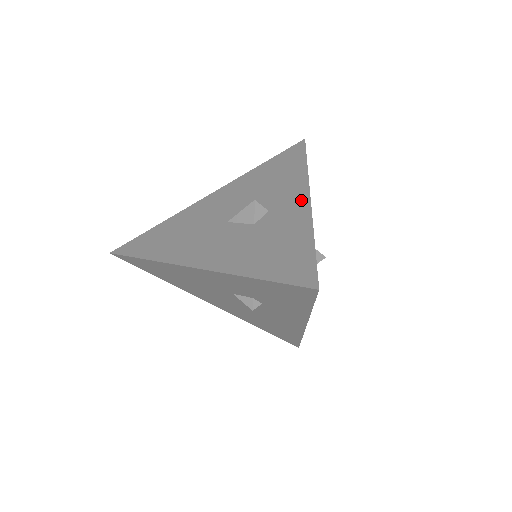
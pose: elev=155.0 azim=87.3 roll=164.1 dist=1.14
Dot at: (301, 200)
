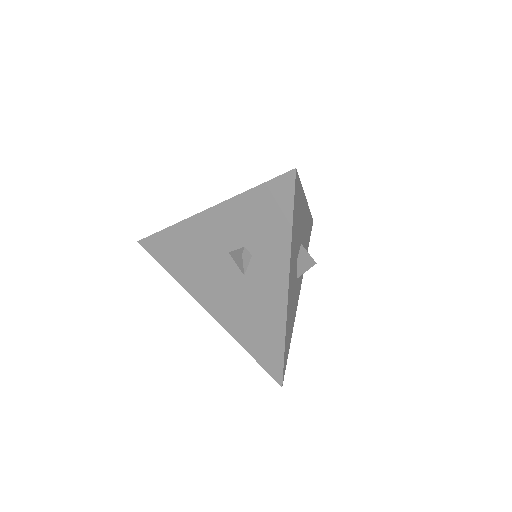
Dot at: occluded
